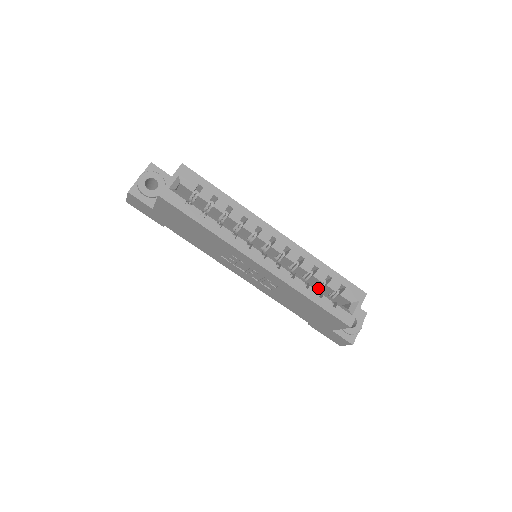
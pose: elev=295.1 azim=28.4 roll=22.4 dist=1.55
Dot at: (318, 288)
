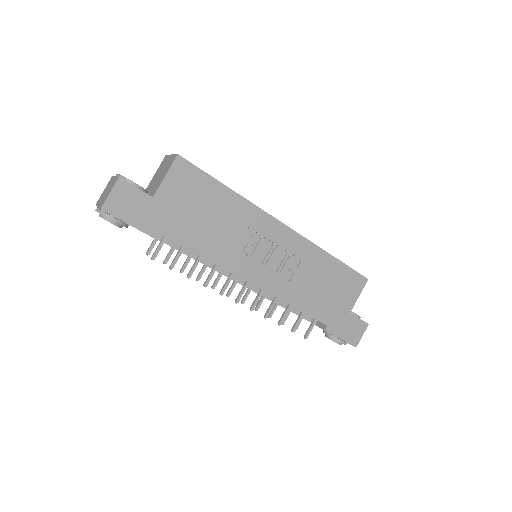
Dot at: occluded
